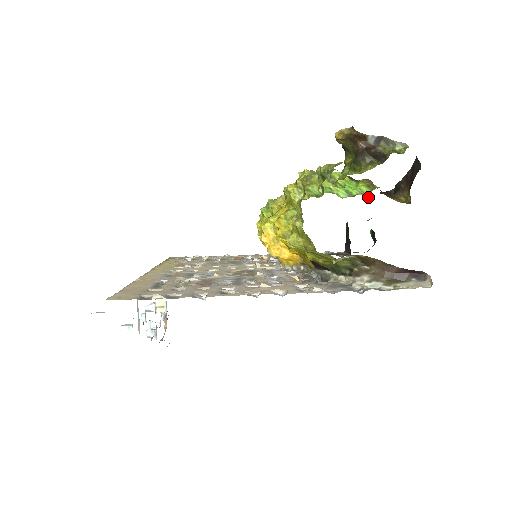
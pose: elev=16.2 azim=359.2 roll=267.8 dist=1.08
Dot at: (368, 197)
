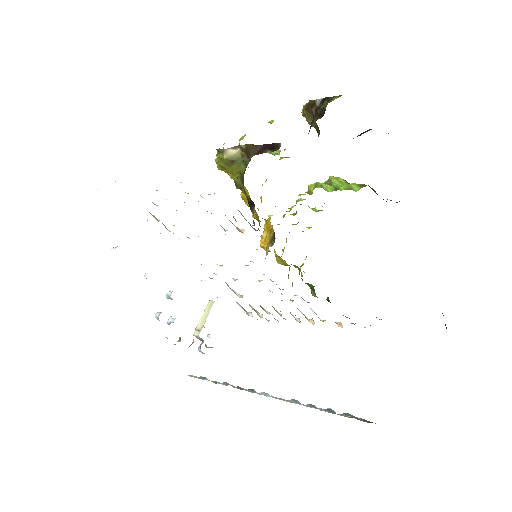
Dot at: occluded
